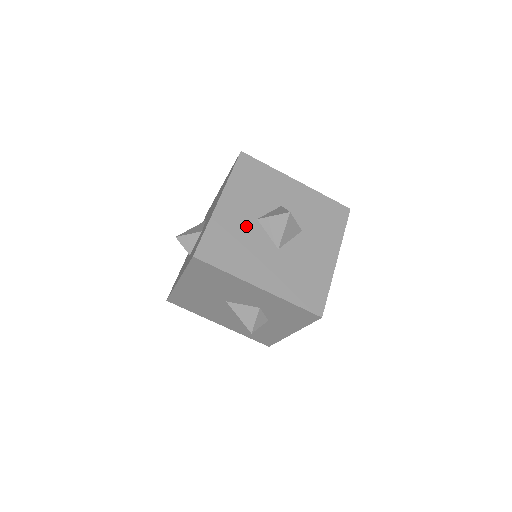
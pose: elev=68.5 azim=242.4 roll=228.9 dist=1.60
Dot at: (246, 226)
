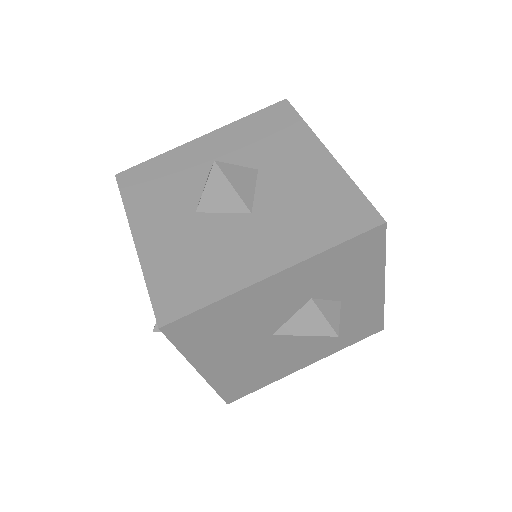
Dot at: (190, 232)
